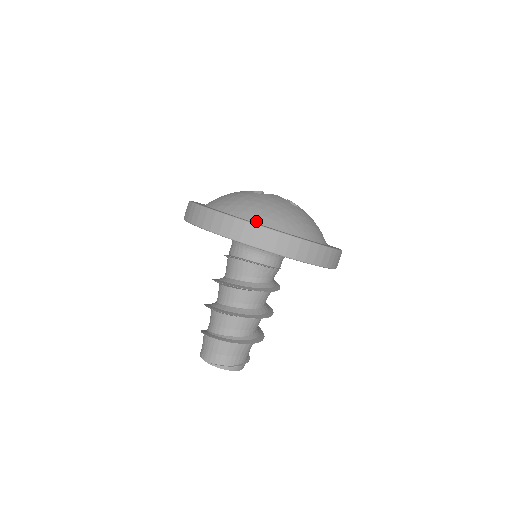
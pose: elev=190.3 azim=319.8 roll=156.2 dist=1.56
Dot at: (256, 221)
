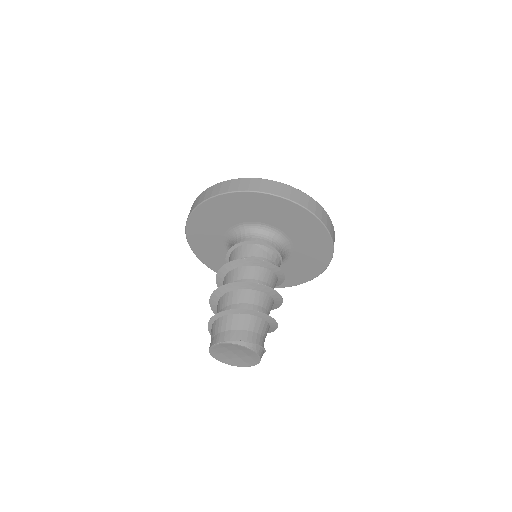
Dot at: occluded
